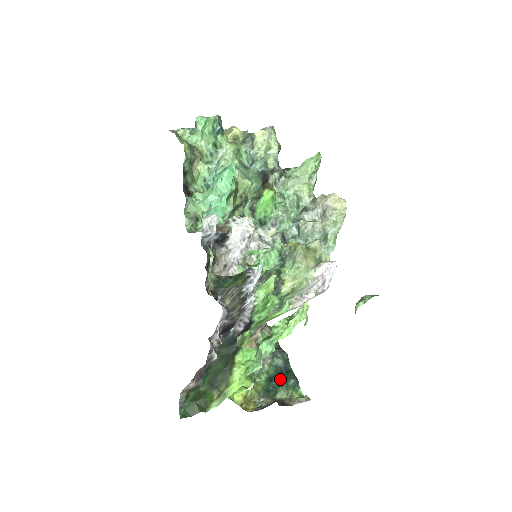
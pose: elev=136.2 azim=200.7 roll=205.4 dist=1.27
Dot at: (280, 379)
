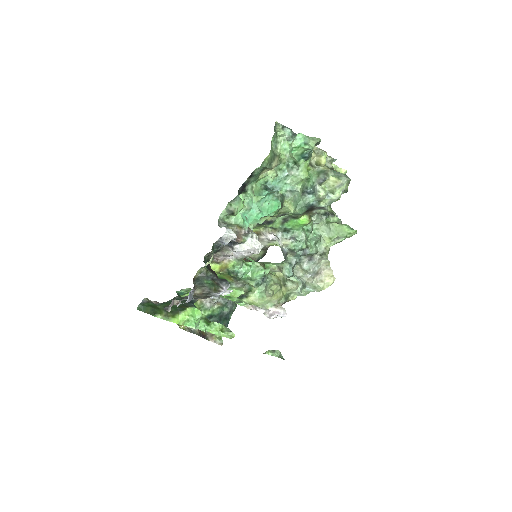
Dot at: (217, 320)
